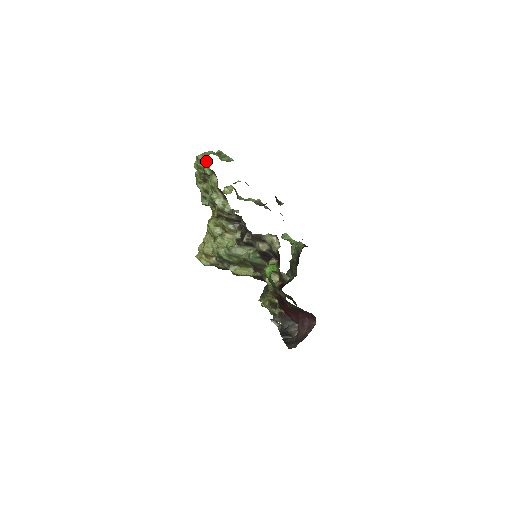
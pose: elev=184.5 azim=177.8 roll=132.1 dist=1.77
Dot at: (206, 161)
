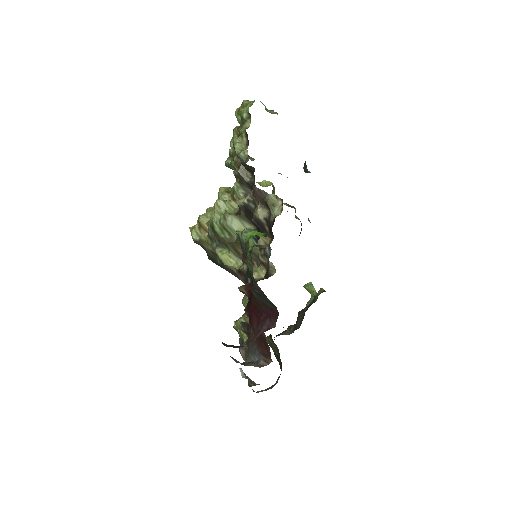
Dot at: (249, 104)
